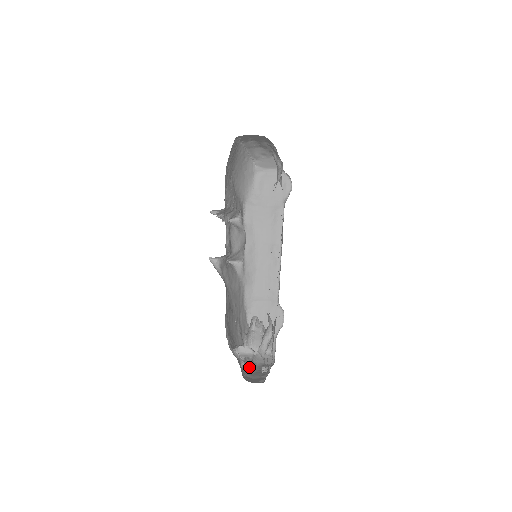
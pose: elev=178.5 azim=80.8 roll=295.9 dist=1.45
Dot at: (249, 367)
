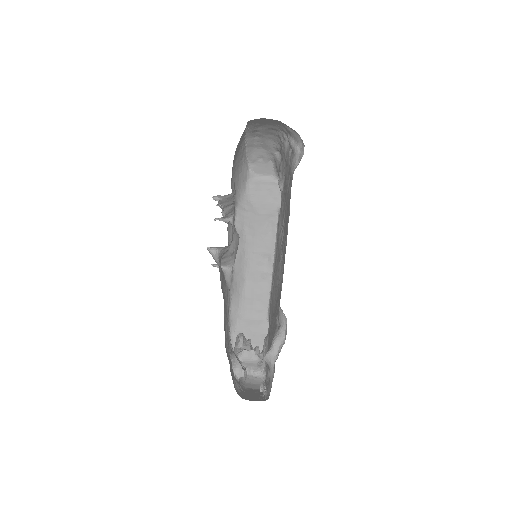
Dot at: (238, 389)
